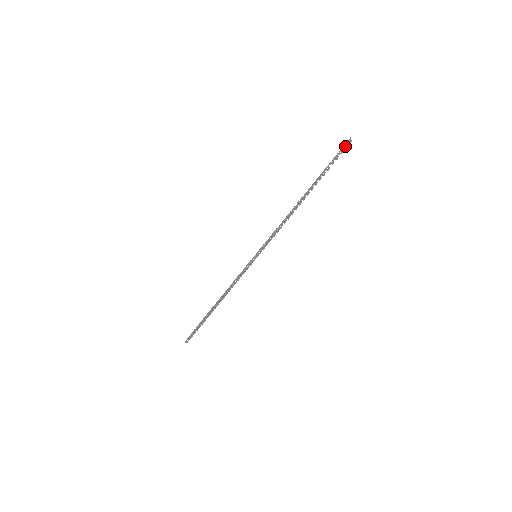
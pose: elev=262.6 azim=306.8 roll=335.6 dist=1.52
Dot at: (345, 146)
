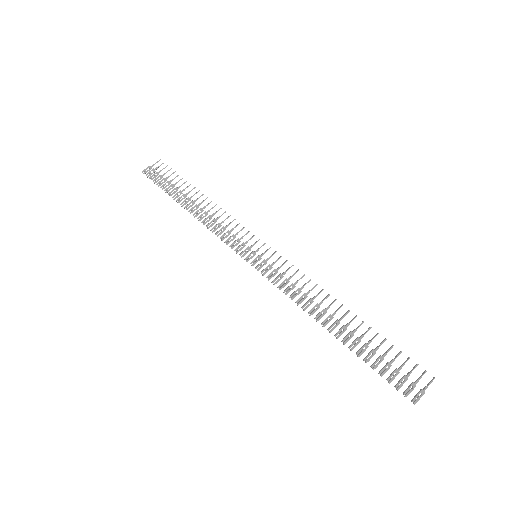
Dot at: (411, 389)
